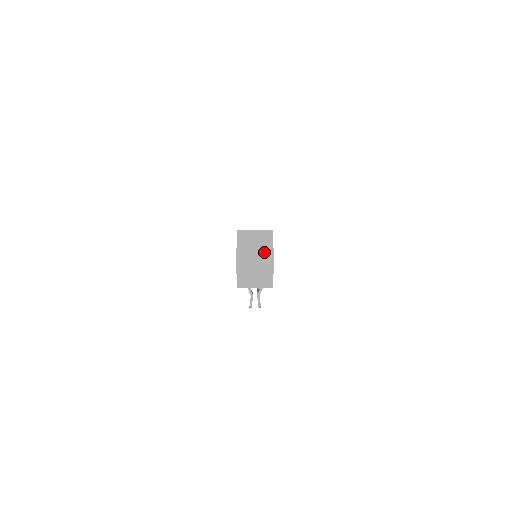
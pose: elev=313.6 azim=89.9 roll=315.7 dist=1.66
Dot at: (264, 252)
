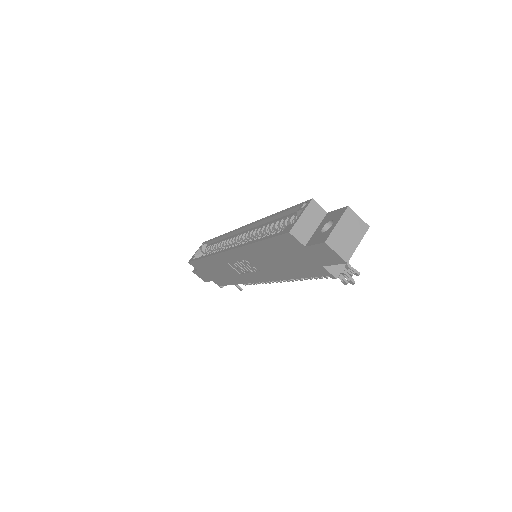
Dot at: (346, 218)
